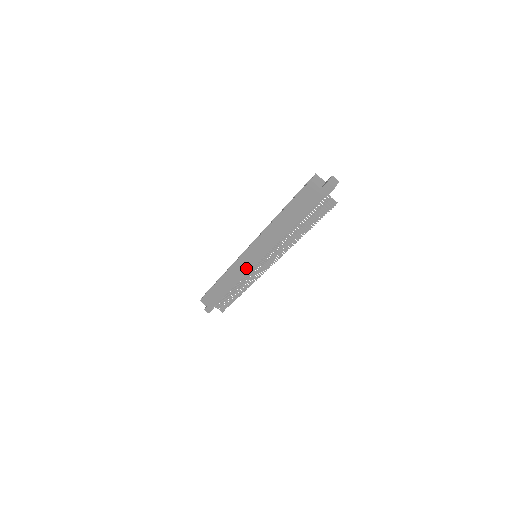
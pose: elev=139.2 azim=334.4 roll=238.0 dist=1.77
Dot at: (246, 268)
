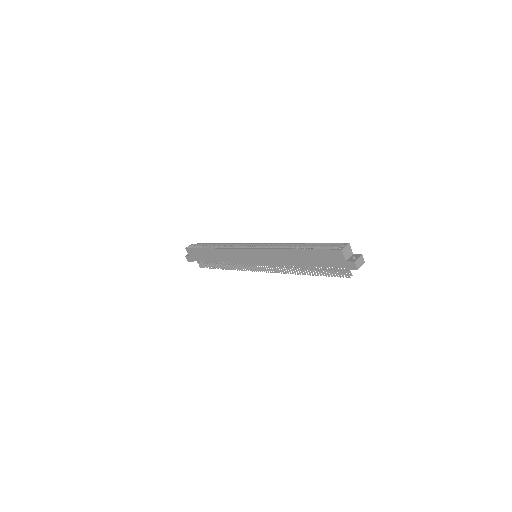
Dot at: (242, 259)
